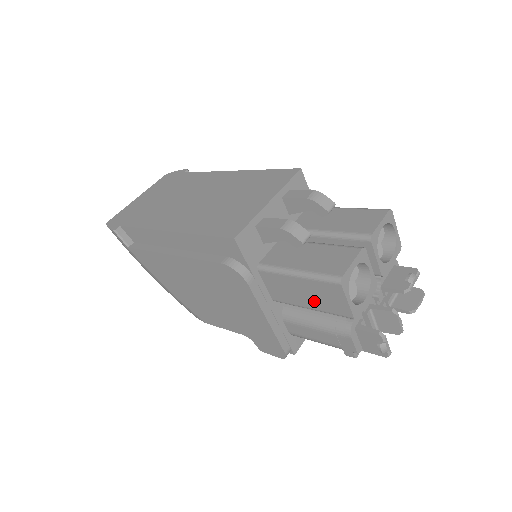
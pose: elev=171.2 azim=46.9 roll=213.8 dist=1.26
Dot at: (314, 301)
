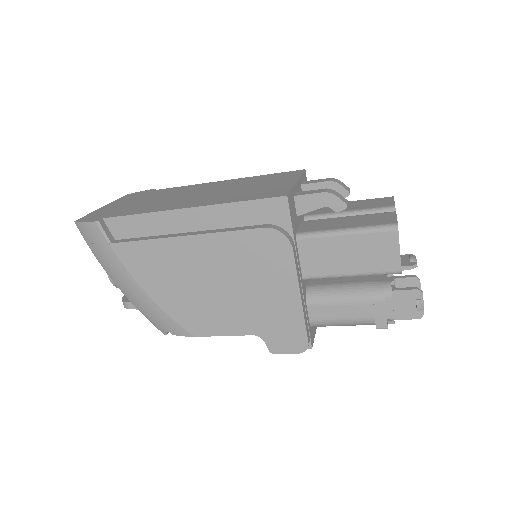
Dot at: (358, 262)
